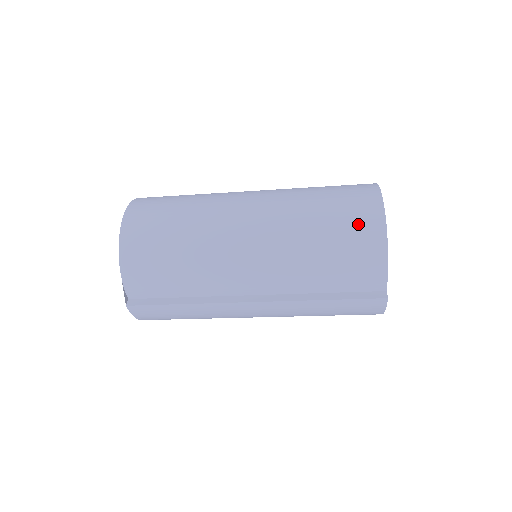
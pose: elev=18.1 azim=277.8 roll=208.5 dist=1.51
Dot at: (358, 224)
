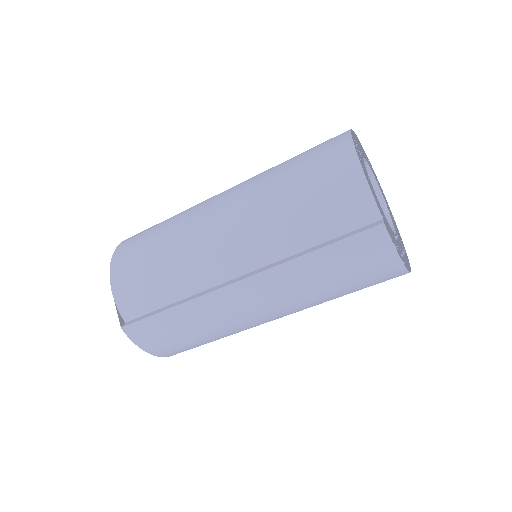
Dot at: (324, 157)
